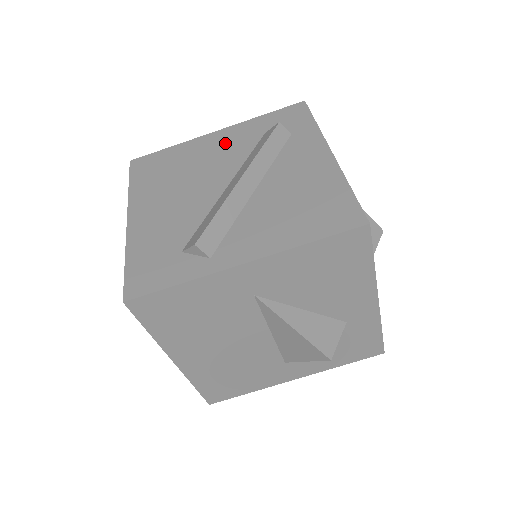
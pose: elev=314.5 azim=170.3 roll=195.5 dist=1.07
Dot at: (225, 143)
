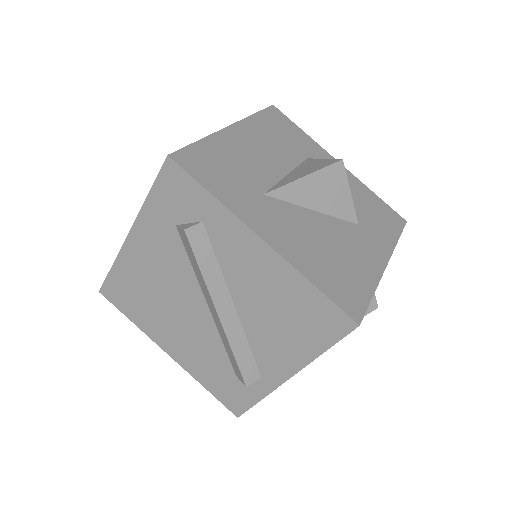
Dot at: (153, 251)
